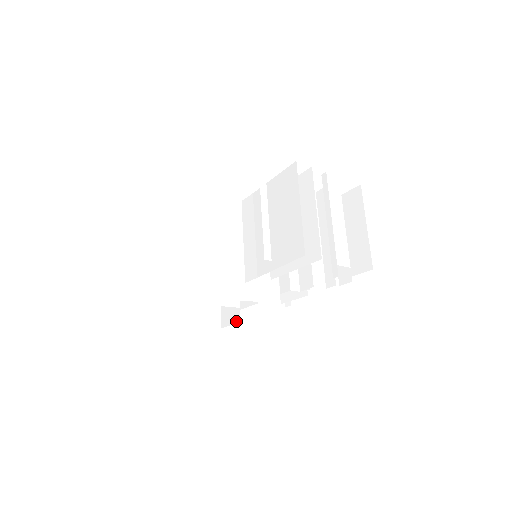
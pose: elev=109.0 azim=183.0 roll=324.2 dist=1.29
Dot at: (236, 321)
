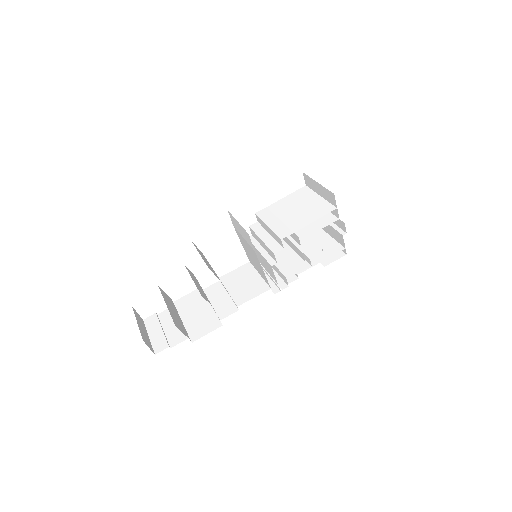
Dot at: (216, 327)
